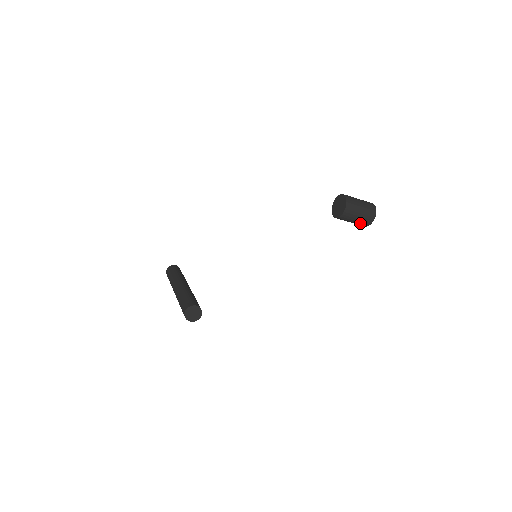
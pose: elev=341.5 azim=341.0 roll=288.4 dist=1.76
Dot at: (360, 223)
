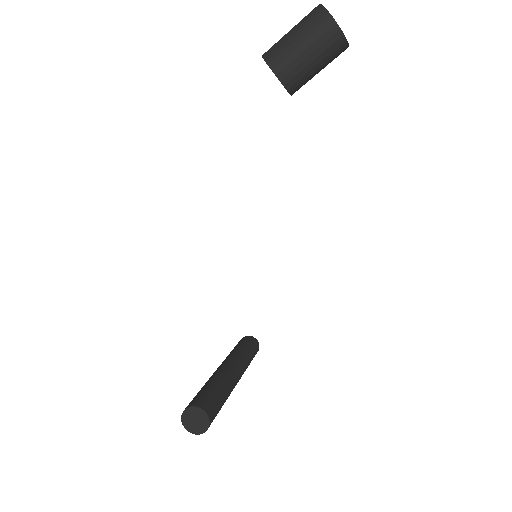
Dot at: (327, 53)
